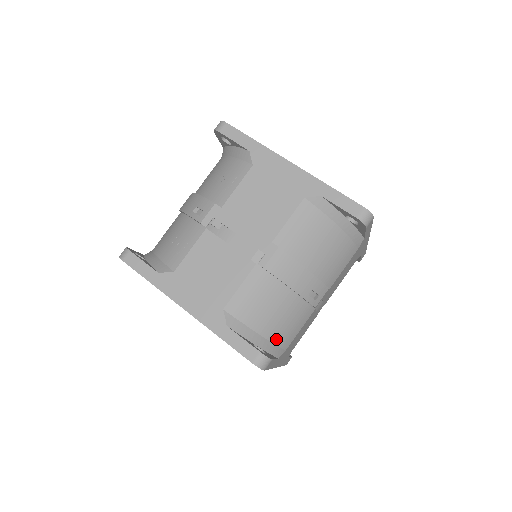
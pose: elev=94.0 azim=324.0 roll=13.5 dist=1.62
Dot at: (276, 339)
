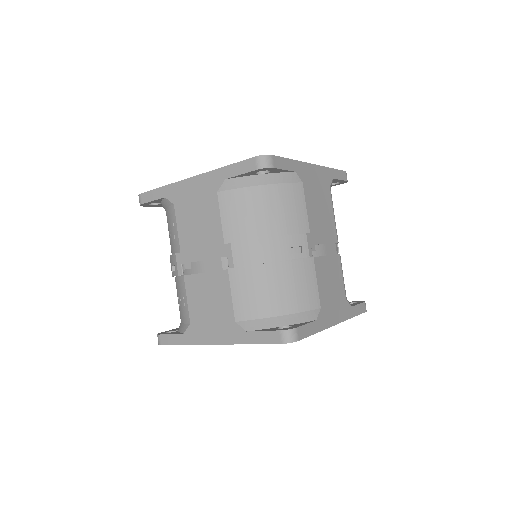
Dot at: (299, 308)
